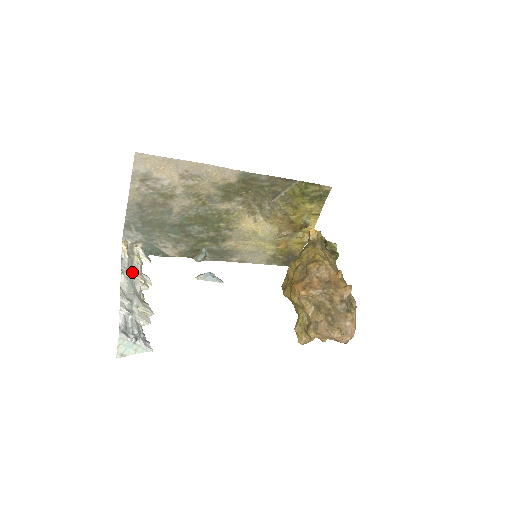
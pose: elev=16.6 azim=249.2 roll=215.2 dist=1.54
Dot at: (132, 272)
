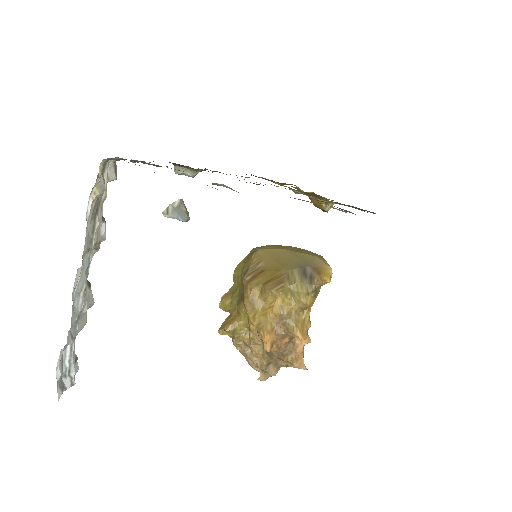
Dot at: (92, 241)
